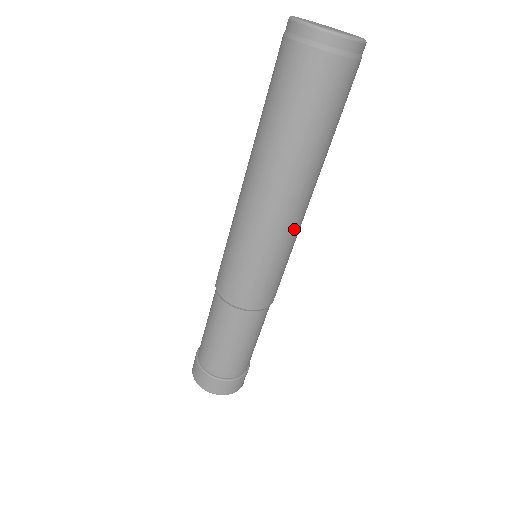
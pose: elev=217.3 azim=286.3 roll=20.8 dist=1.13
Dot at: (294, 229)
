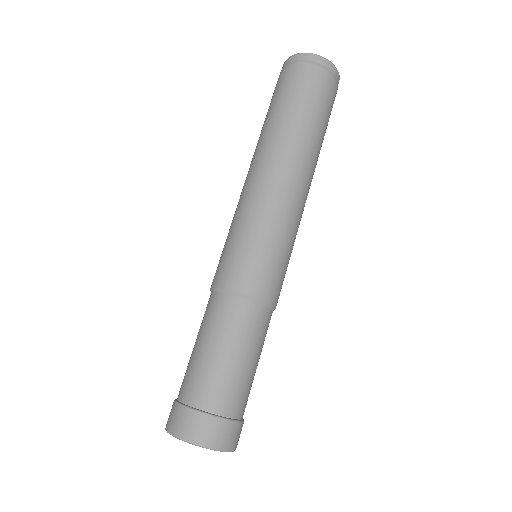
Dot at: occluded
